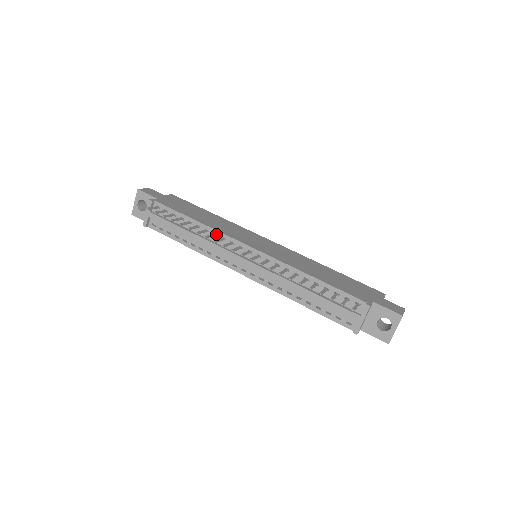
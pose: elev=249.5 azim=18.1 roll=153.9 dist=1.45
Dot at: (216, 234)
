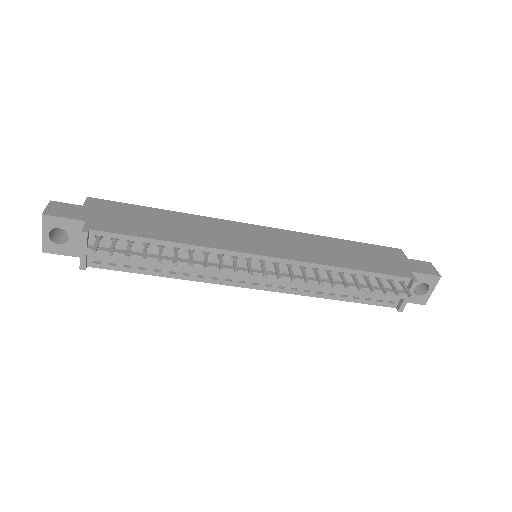
Dot at: (207, 252)
